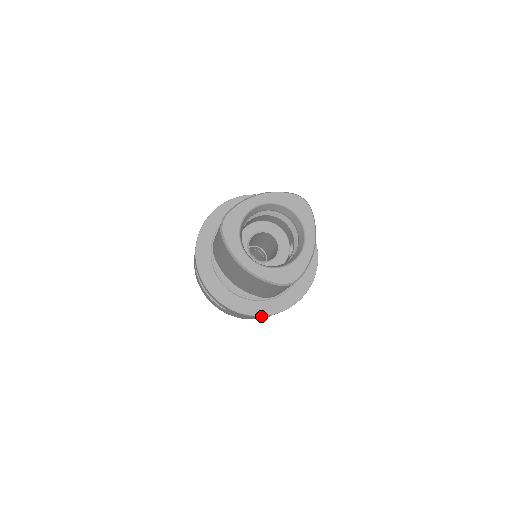
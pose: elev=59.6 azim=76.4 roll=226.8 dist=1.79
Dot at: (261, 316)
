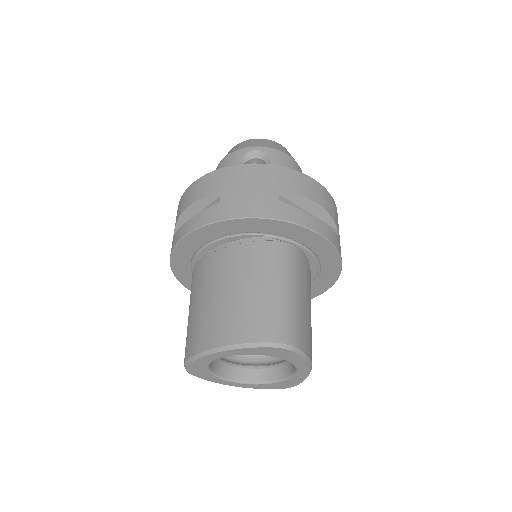
Dot at: occluded
